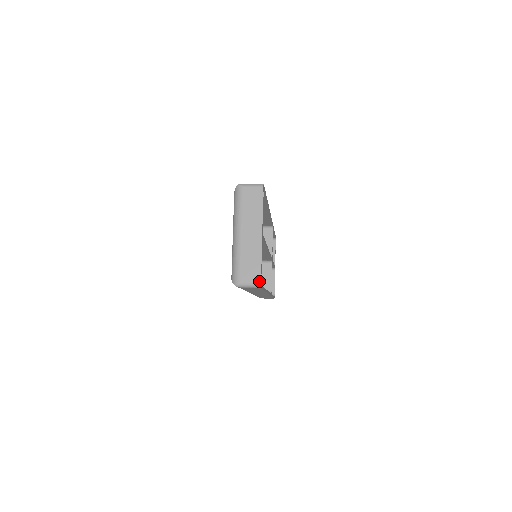
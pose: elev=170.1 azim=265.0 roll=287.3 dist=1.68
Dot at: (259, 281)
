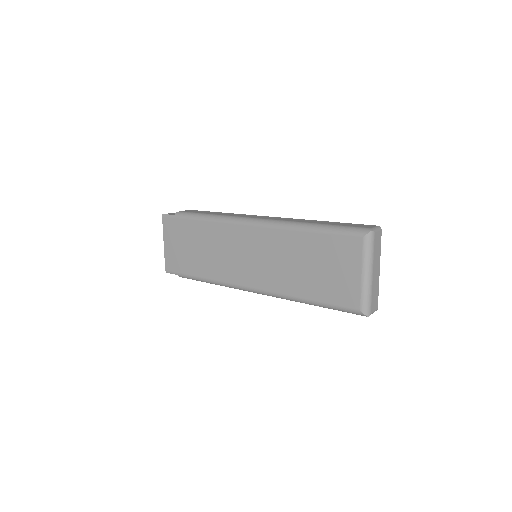
Dot at: (377, 308)
